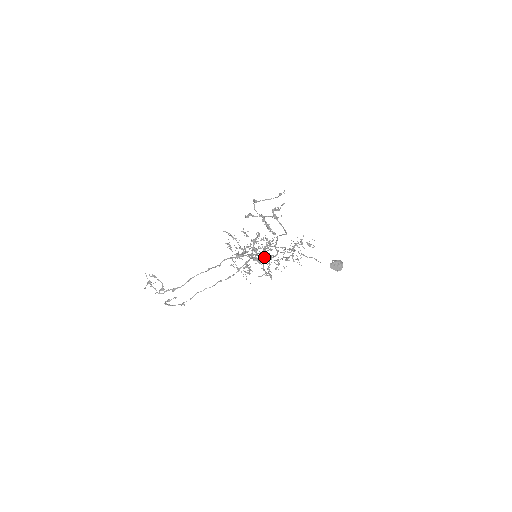
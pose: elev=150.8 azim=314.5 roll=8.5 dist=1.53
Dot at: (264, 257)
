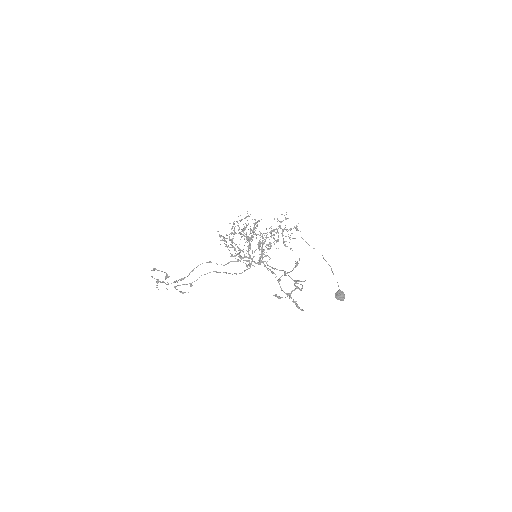
Dot at: (262, 253)
